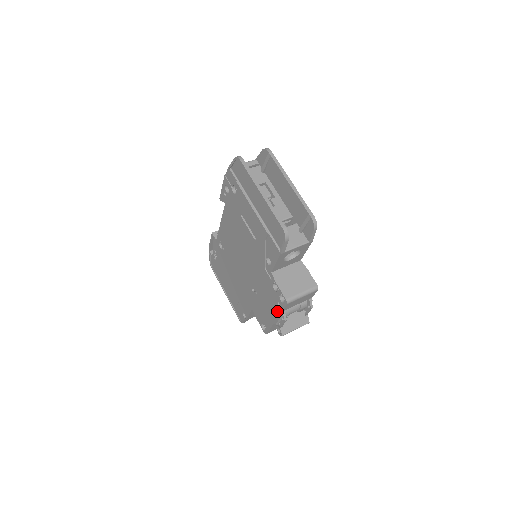
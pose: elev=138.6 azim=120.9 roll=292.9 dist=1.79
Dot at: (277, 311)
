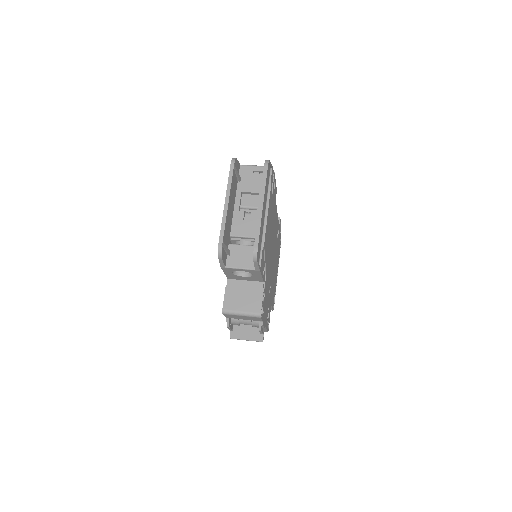
Dot at: occluded
